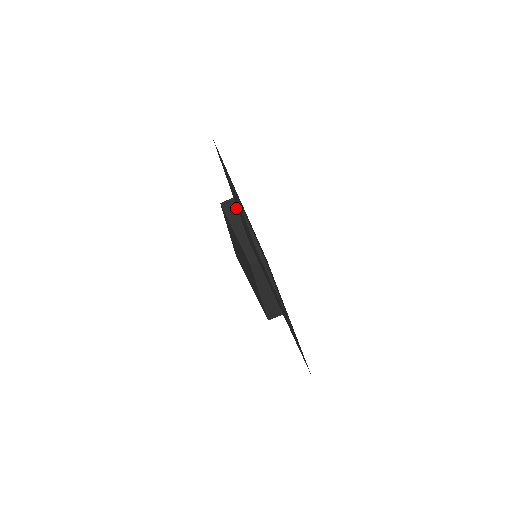
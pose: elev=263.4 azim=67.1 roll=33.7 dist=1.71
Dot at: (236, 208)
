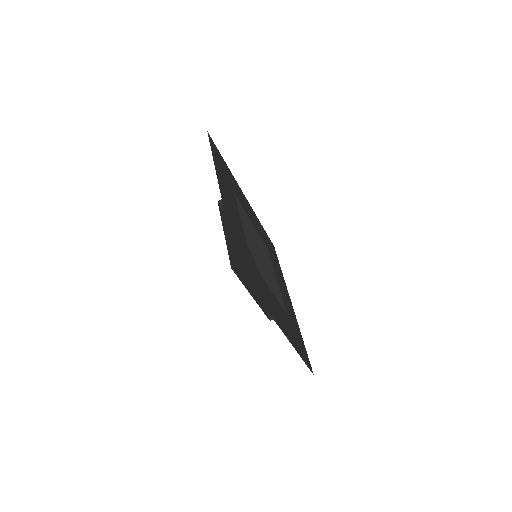
Dot at: occluded
